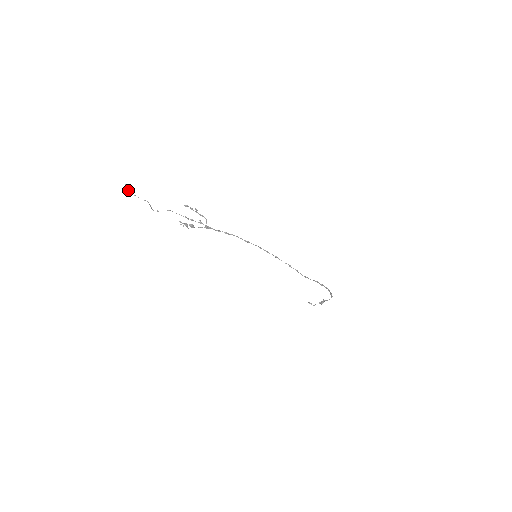
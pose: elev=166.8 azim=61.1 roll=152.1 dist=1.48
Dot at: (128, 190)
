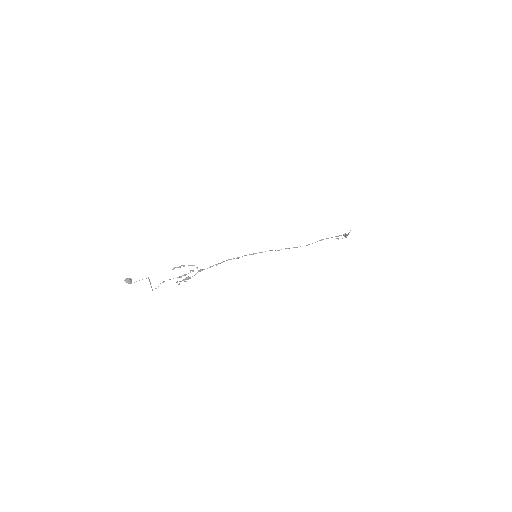
Dot at: (129, 283)
